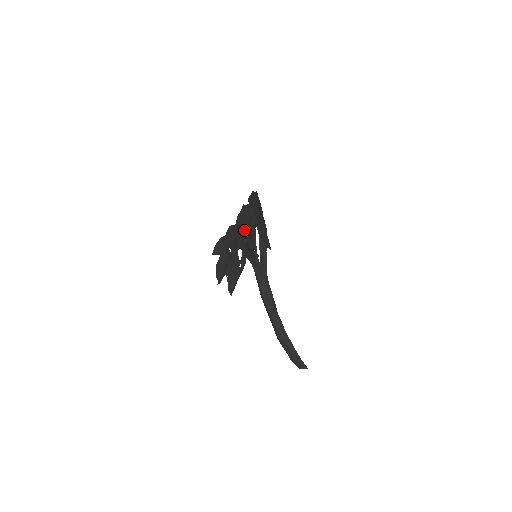
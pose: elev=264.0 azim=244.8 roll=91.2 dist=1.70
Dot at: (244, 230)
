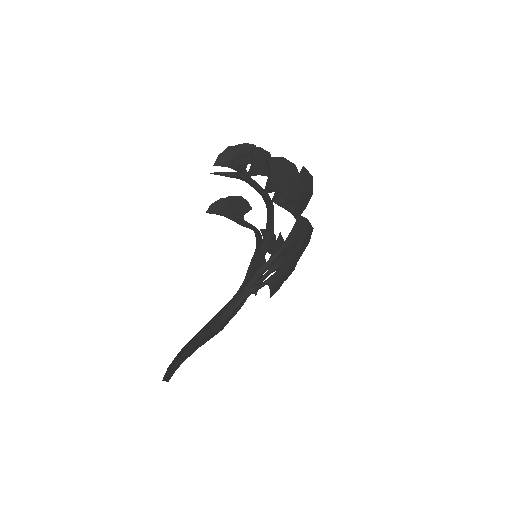
Dot at: (274, 178)
